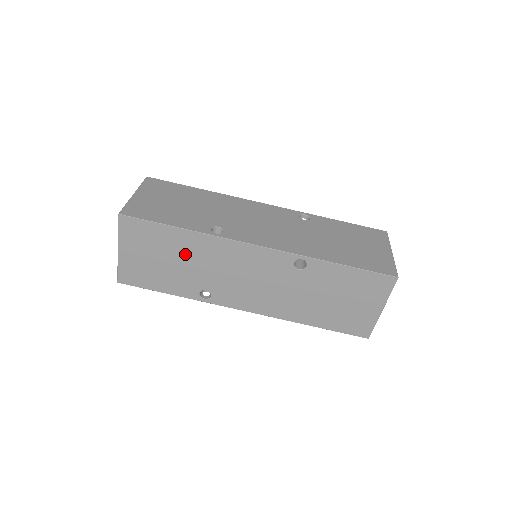
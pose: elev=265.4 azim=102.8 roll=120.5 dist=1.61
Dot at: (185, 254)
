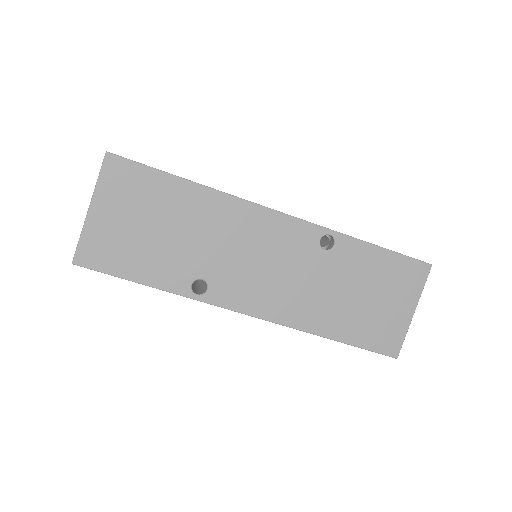
Dot at: occluded
